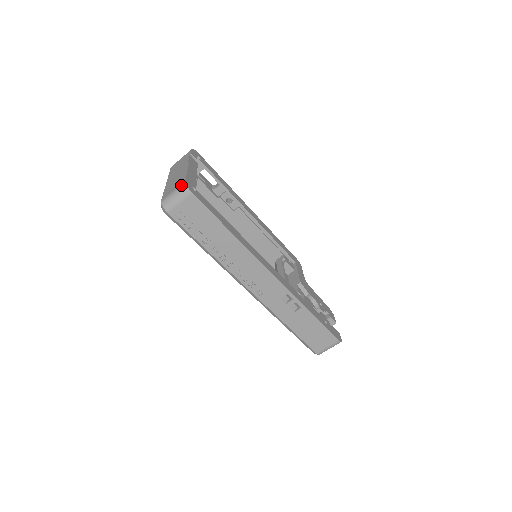
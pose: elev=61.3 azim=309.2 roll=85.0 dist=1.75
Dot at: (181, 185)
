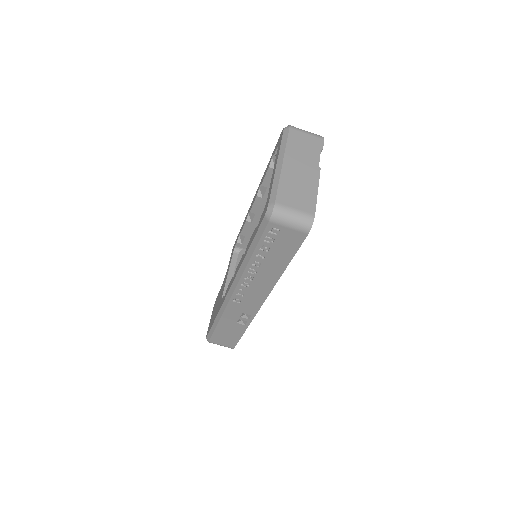
Dot at: (308, 216)
